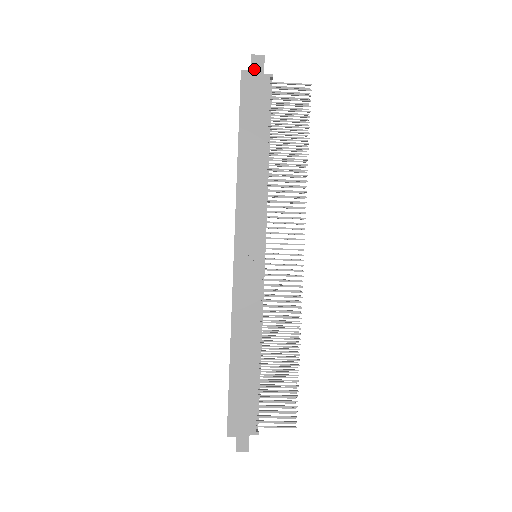
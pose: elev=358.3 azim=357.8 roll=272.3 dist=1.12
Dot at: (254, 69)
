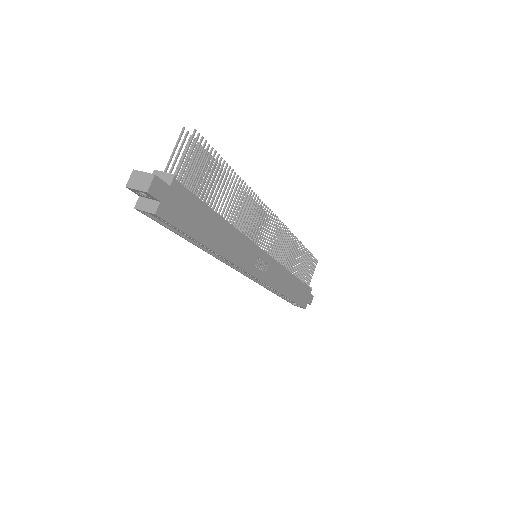
Dot at: (161, 197)
